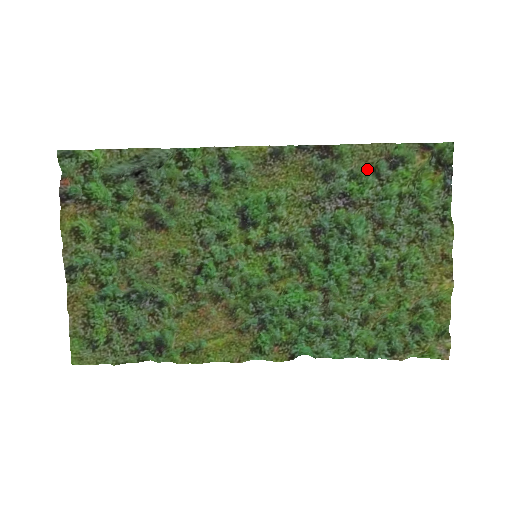
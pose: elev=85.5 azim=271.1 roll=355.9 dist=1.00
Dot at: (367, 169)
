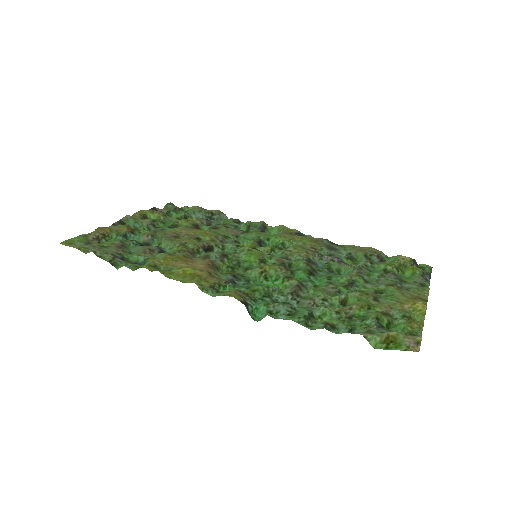
Dot at: (362, 254)
